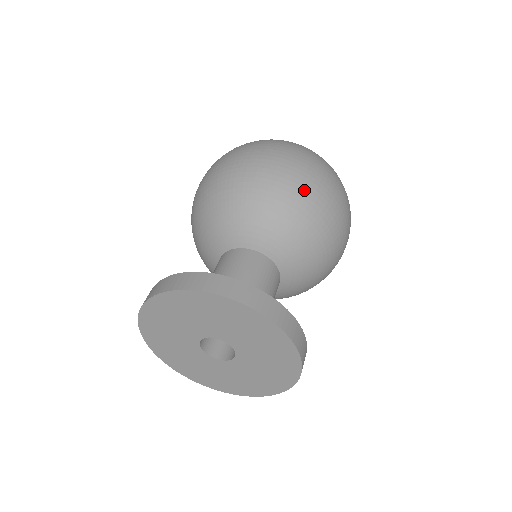
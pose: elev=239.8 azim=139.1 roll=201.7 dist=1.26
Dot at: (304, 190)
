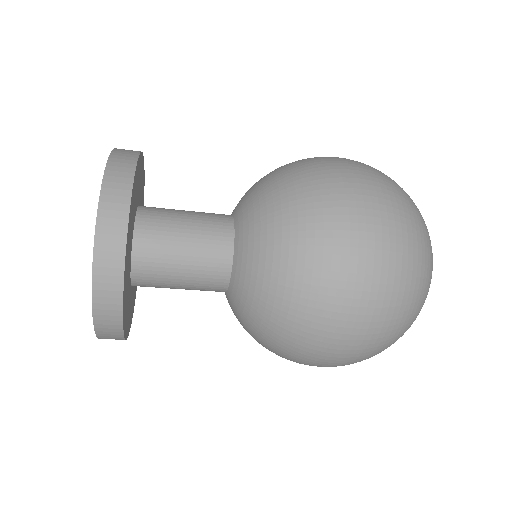
Dot at: (321, 238)
